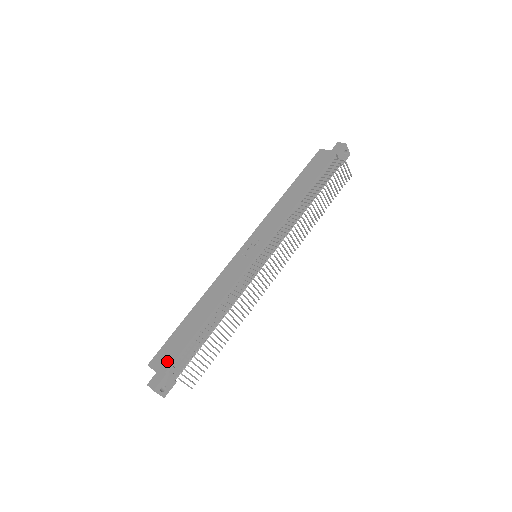
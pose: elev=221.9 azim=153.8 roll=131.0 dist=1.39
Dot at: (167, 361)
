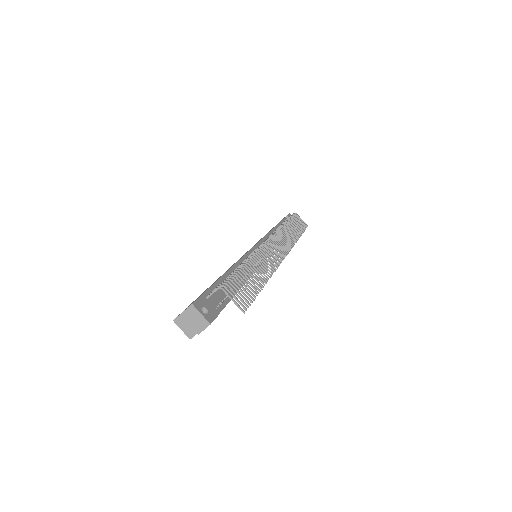
Dot at: occluded
